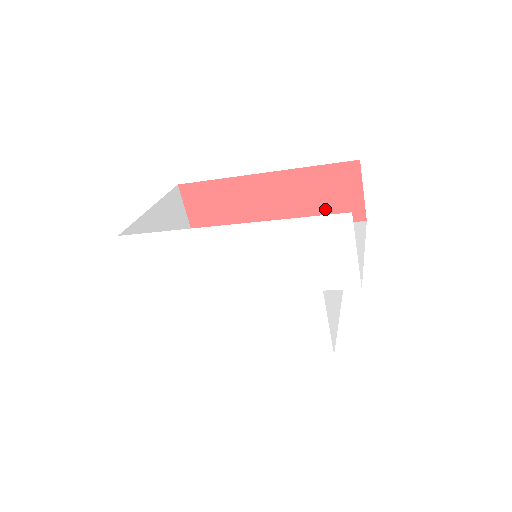
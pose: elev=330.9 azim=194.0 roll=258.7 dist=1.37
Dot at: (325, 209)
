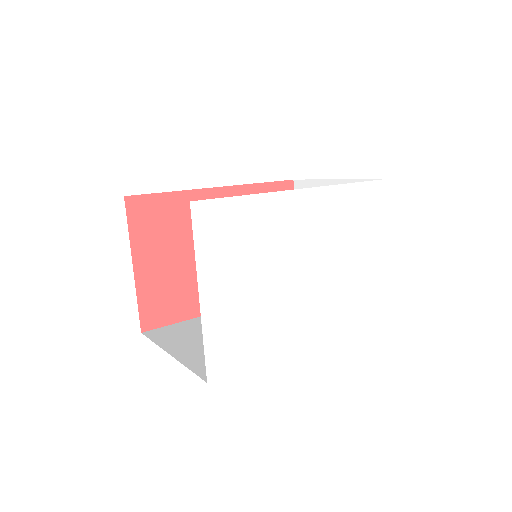
Dot at: occluded
